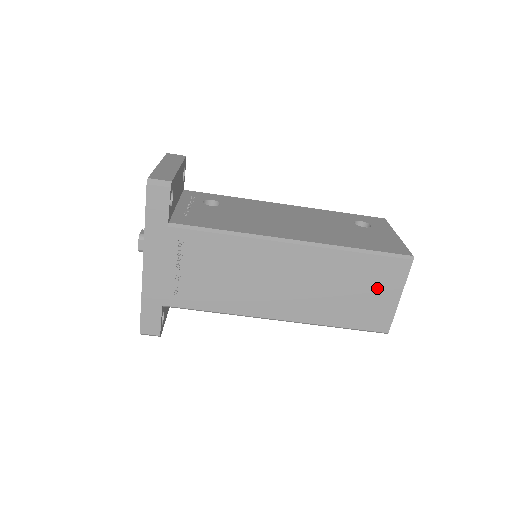
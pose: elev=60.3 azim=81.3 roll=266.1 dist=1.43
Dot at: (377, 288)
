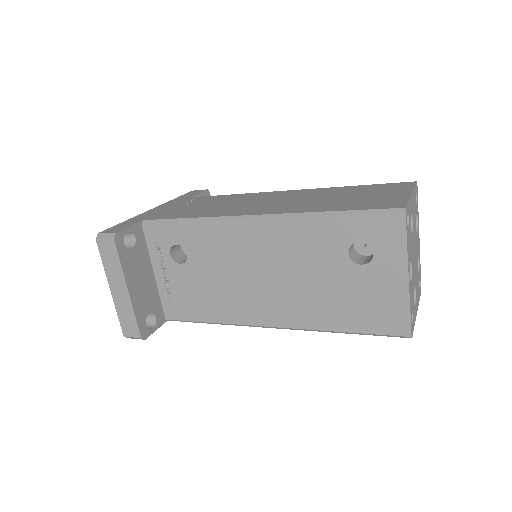
Dot at: occluded
